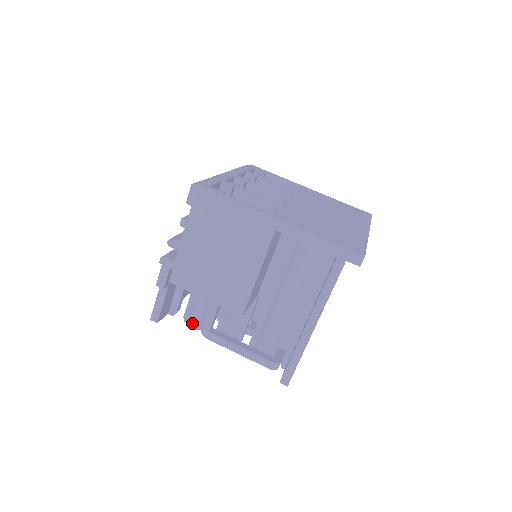
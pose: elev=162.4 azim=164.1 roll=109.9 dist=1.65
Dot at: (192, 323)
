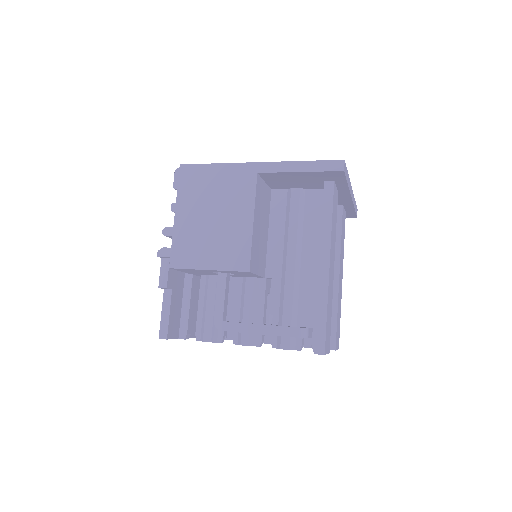
Dot at: (205, 336)
